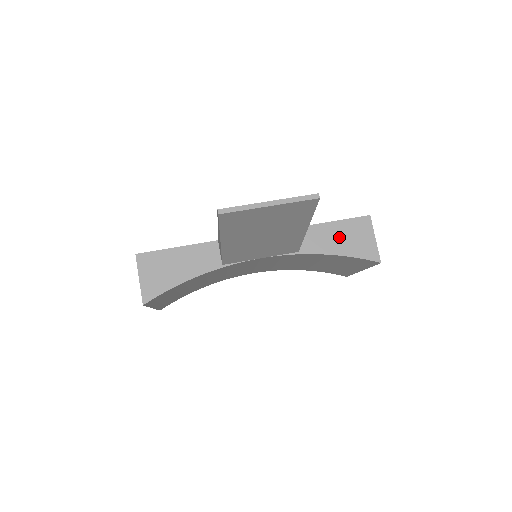
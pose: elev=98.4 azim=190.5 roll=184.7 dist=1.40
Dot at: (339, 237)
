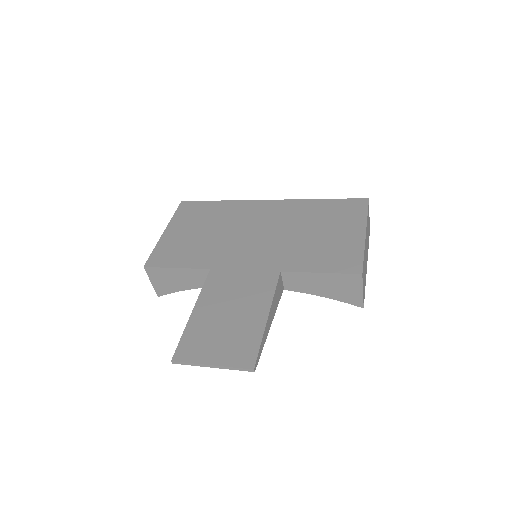
Dot at: (325, 285)
